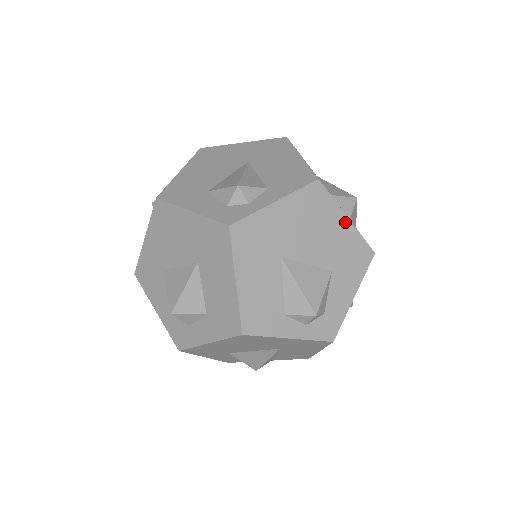
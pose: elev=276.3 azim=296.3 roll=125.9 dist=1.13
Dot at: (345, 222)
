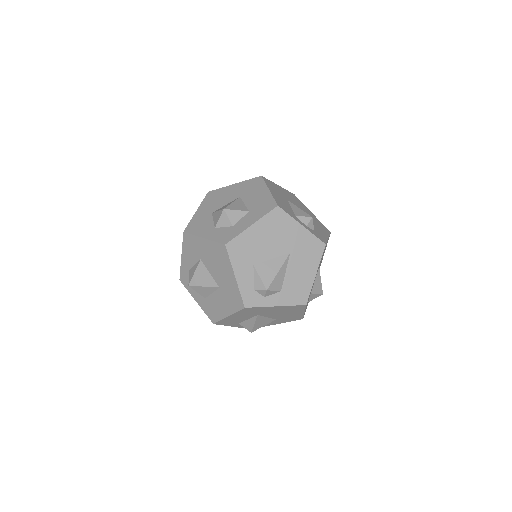
Dot at: (301, 313)
